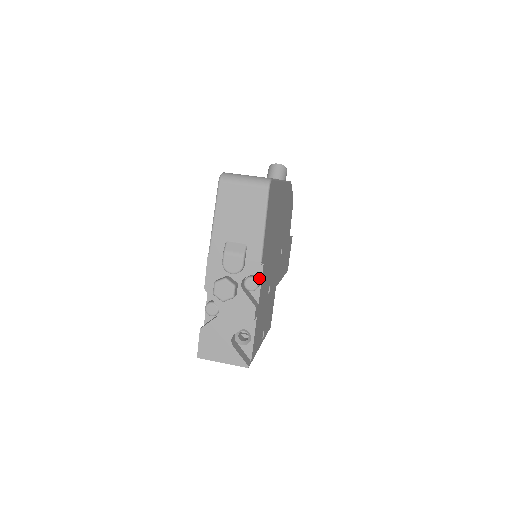
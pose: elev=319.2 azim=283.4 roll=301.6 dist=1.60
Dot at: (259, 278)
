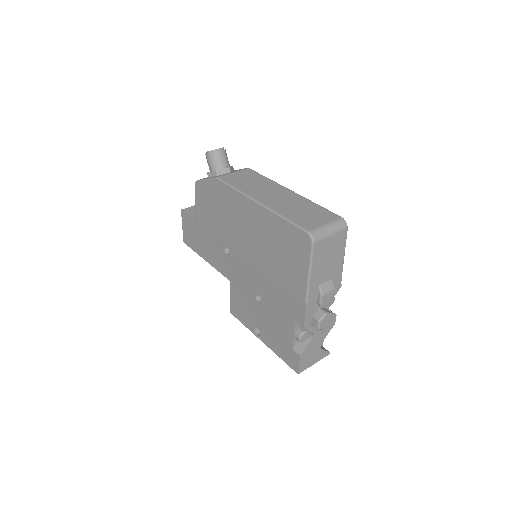
Dot at: occluded
